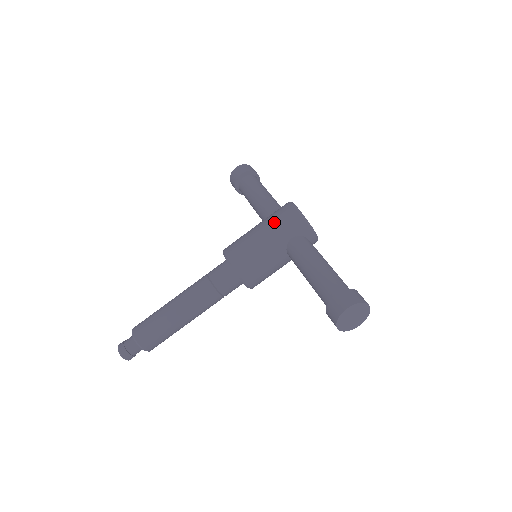
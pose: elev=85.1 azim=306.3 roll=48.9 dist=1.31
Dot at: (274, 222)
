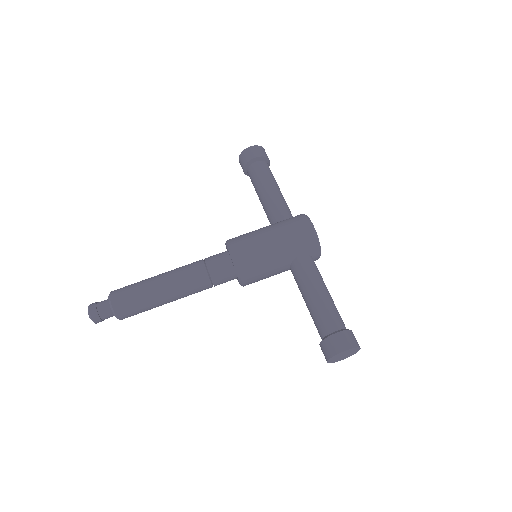
Dot at: (288, 234)
